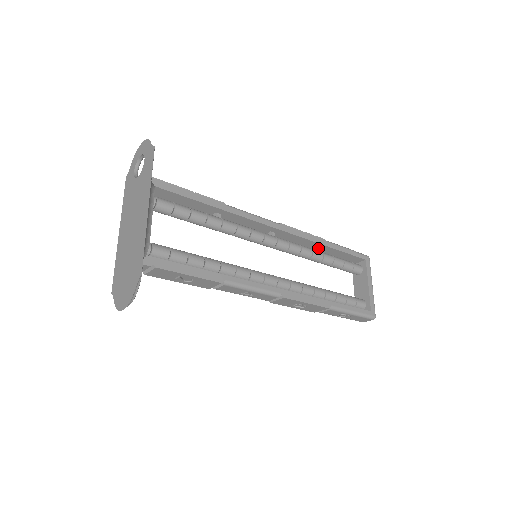
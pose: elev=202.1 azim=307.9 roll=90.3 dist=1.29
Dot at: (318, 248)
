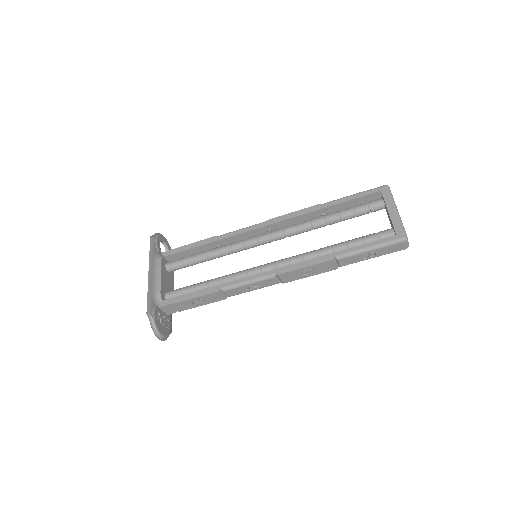
Dot at: (321, 214)
